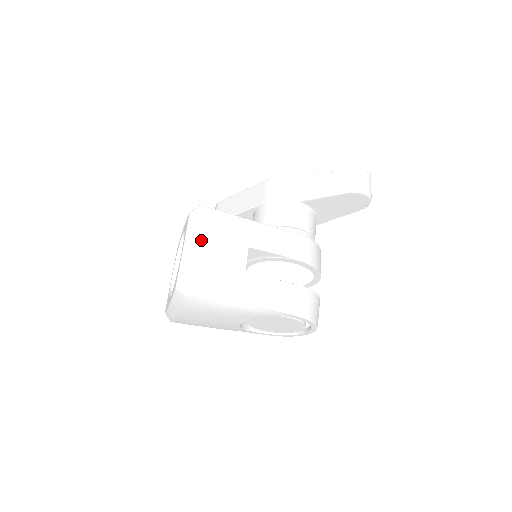
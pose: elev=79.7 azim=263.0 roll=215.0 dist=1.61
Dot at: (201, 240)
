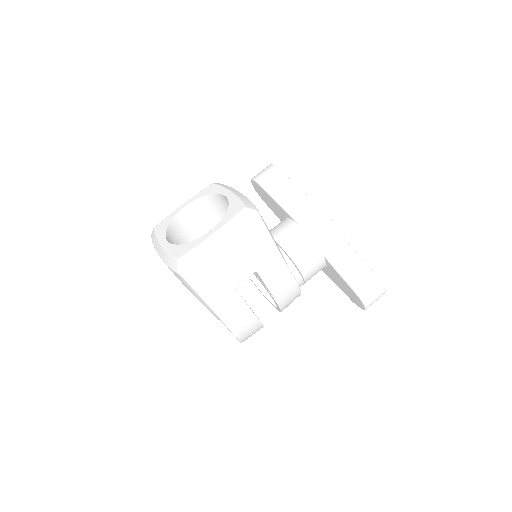
Dot at: (231, 243)
